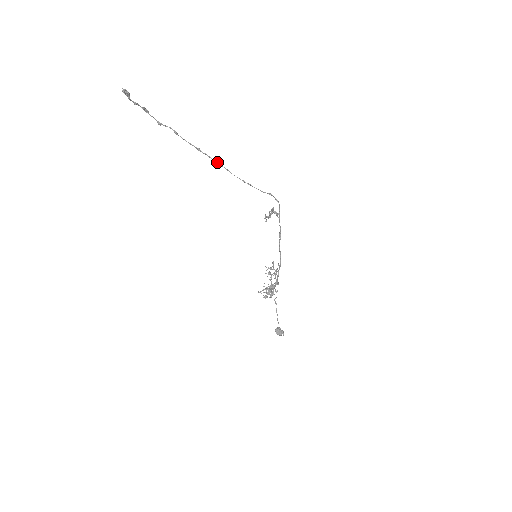
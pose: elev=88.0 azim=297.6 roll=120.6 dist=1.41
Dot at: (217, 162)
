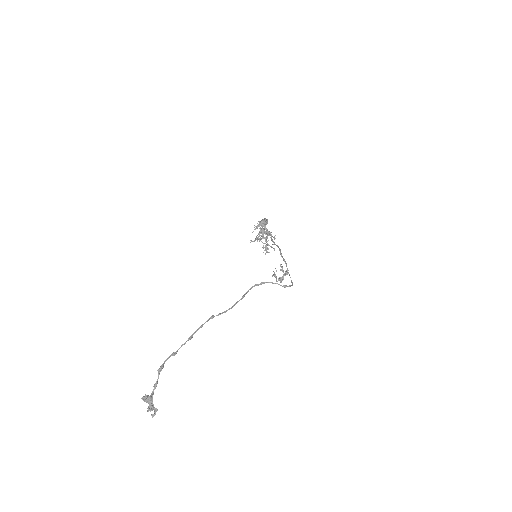
Dot at: occluded
